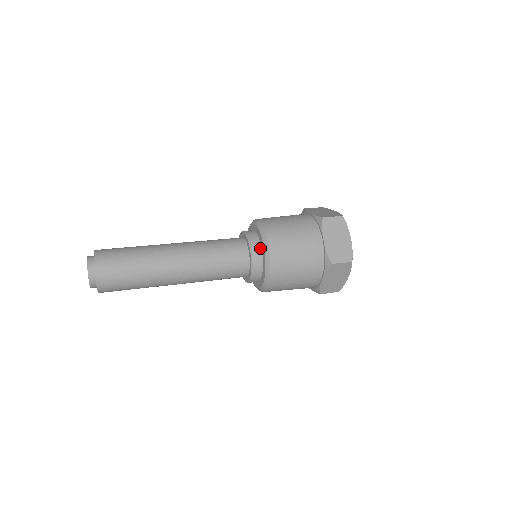
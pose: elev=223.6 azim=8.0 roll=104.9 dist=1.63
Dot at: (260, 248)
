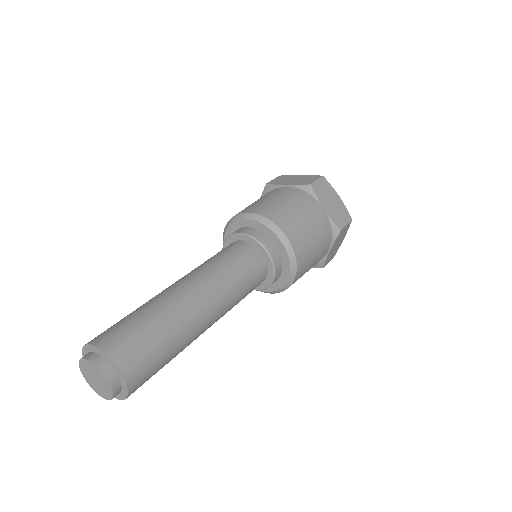
Dot at: (280, 273)
